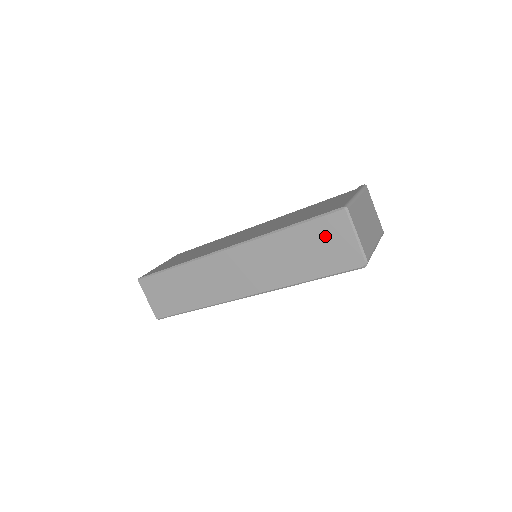
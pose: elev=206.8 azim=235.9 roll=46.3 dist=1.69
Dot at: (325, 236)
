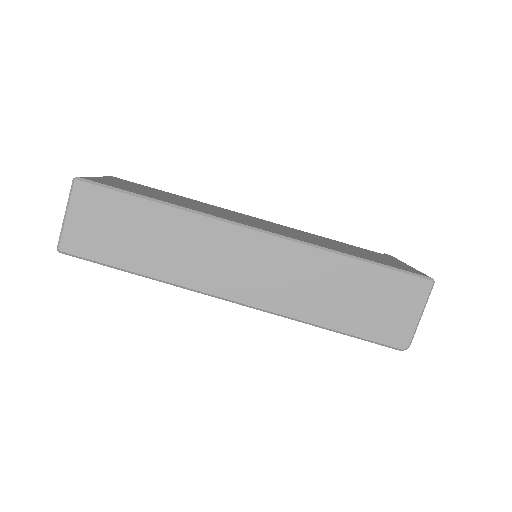
Dot at: (391, 295)
